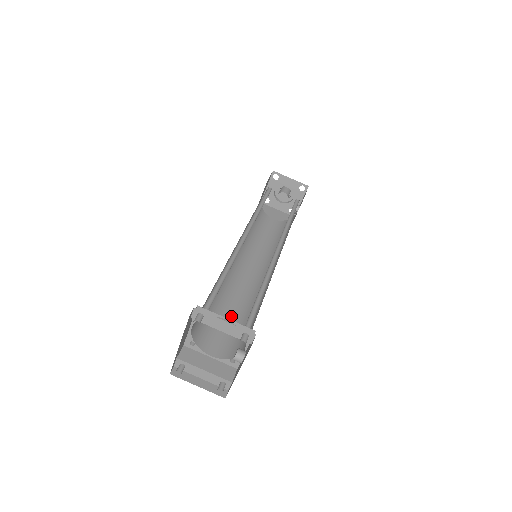
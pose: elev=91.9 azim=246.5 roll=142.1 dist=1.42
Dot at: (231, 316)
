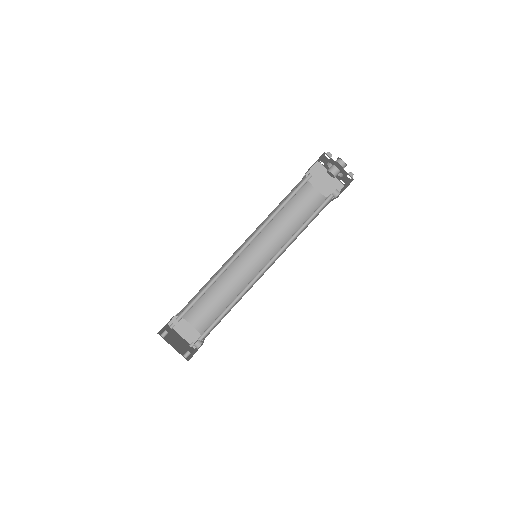
Dot at: (220, 297)
